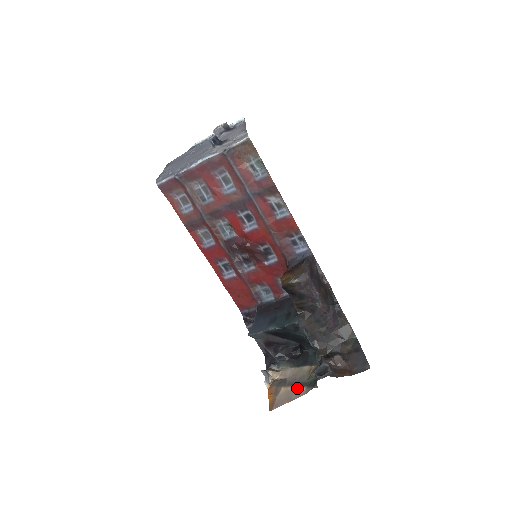
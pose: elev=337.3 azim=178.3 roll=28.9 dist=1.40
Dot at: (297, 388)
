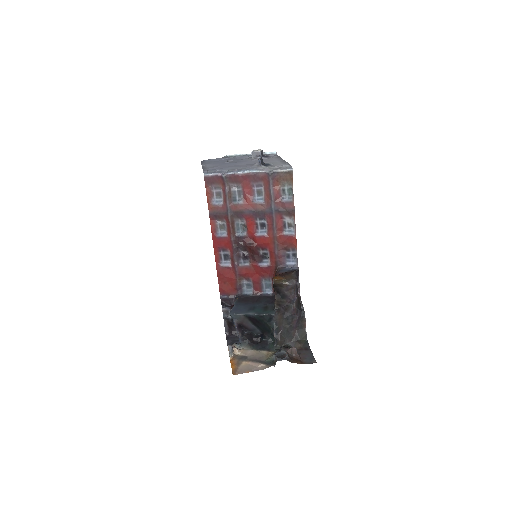
Dot at: (258, 364)
